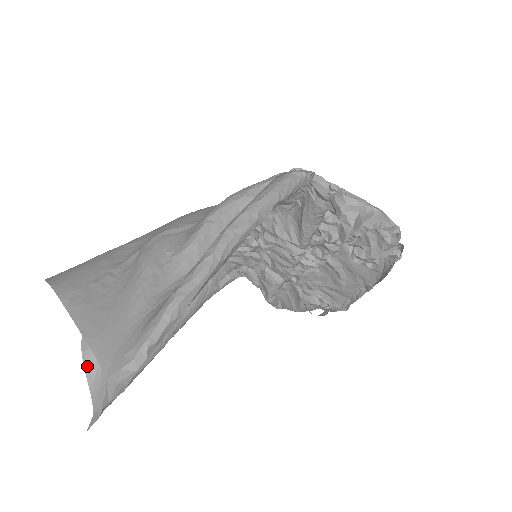
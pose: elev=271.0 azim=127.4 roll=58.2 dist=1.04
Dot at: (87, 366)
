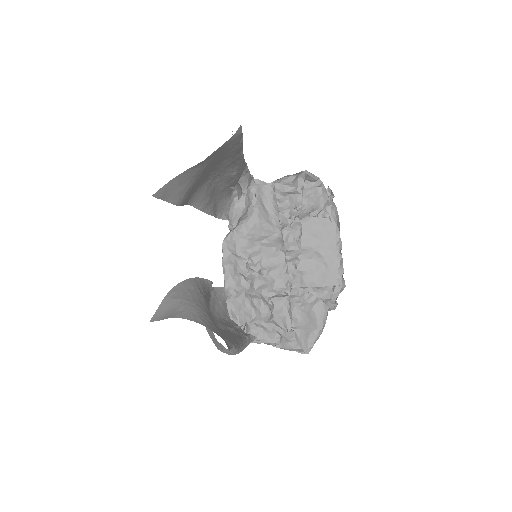
Dot at: (187, 317)
